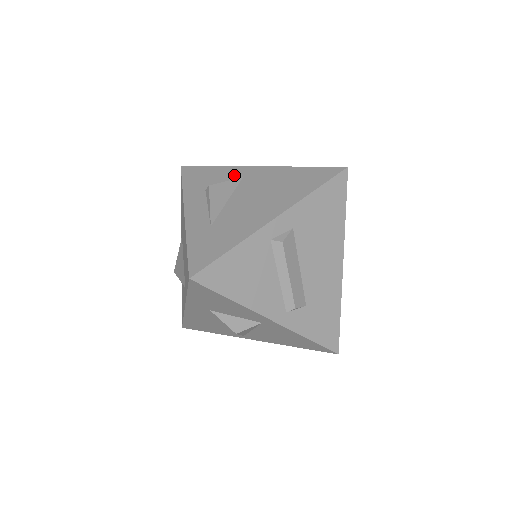
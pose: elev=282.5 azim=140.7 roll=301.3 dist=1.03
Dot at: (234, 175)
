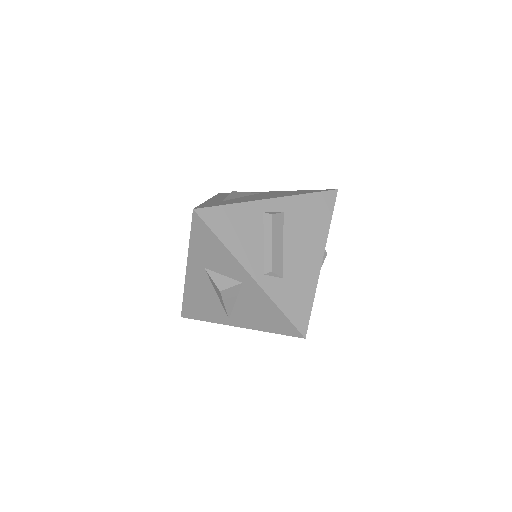
Dot at: occluded
